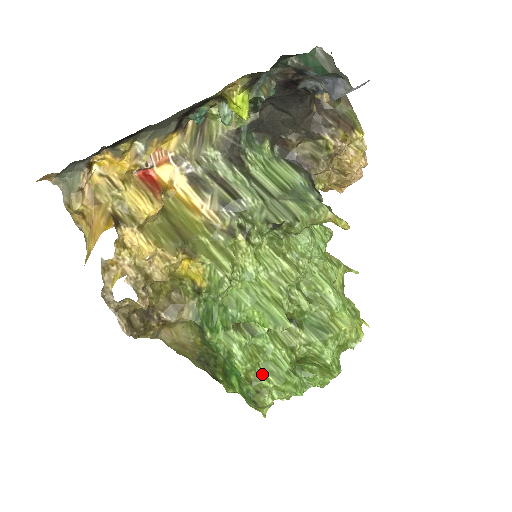
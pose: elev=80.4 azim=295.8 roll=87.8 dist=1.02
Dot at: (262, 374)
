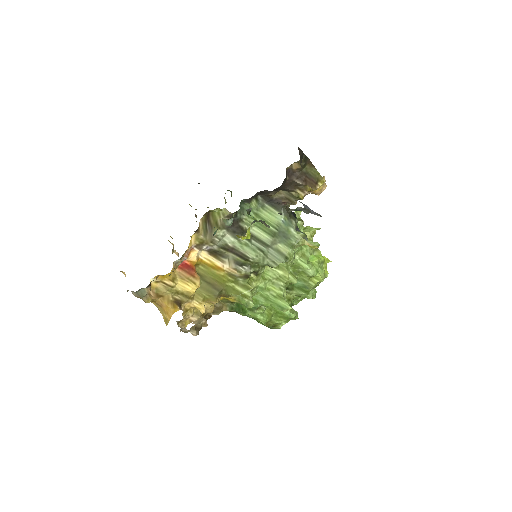
Dot at: (275, 319)
